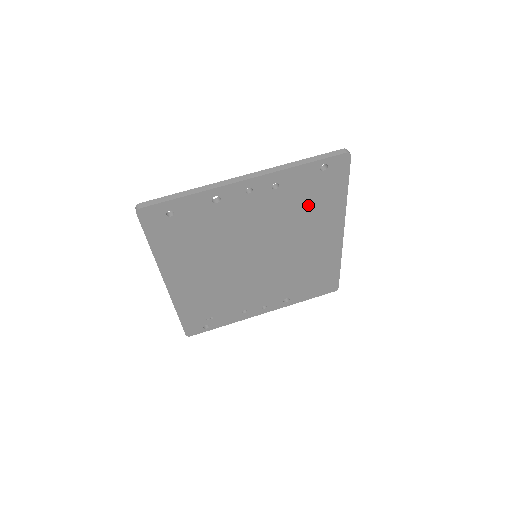
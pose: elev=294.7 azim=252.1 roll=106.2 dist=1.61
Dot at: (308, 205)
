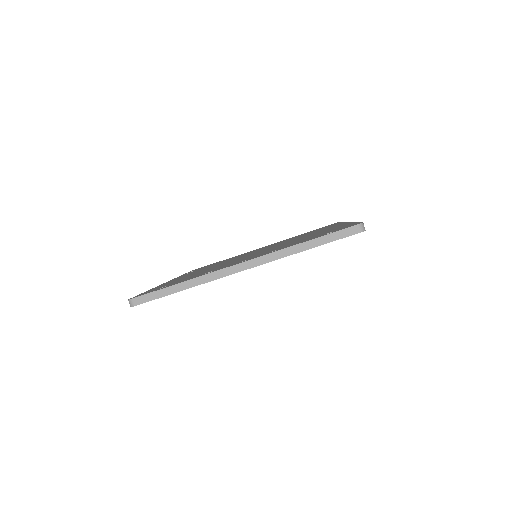
Dot at: occluded
